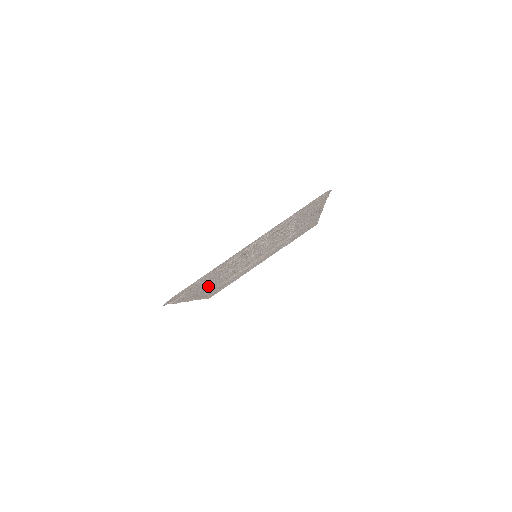
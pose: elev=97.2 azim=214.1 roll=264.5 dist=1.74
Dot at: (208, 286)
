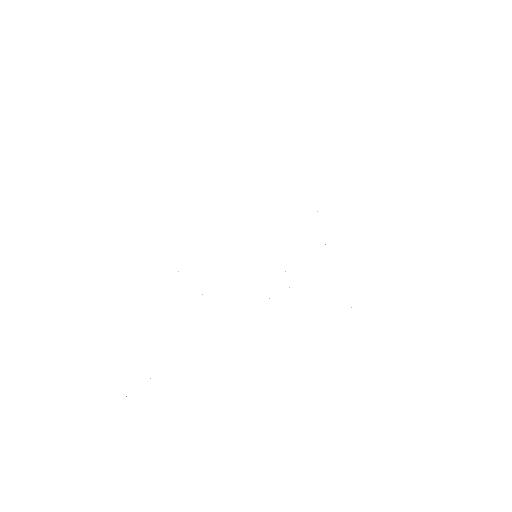
Dot at: occluded
